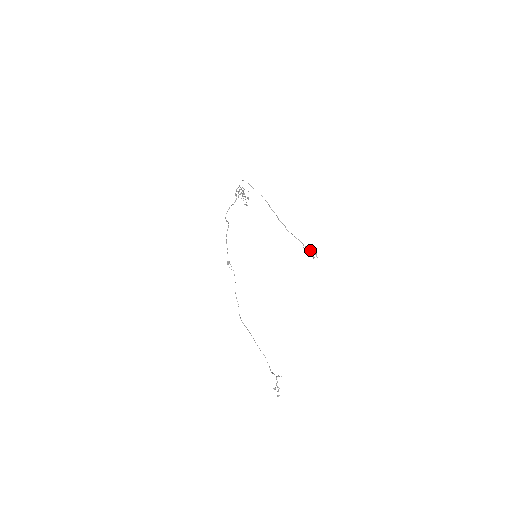
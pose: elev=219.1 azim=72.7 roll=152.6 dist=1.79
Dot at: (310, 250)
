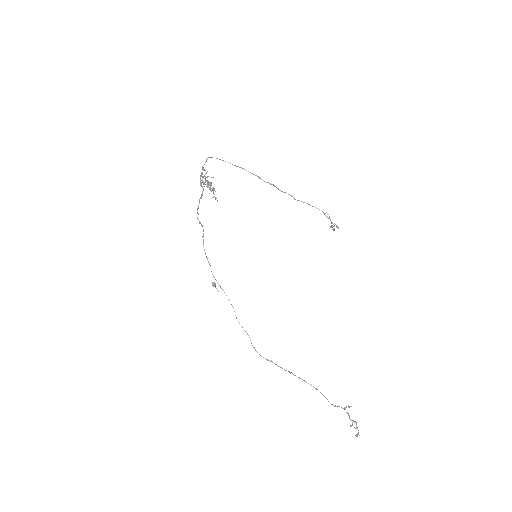
Dot at: occluded
